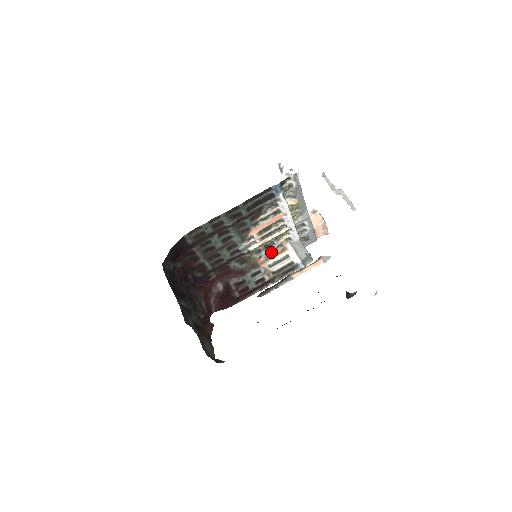
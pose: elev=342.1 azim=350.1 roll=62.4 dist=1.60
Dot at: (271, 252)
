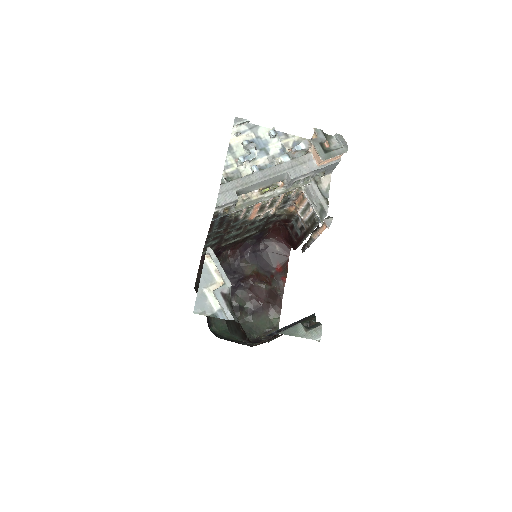
Dot at: (296, 199)
